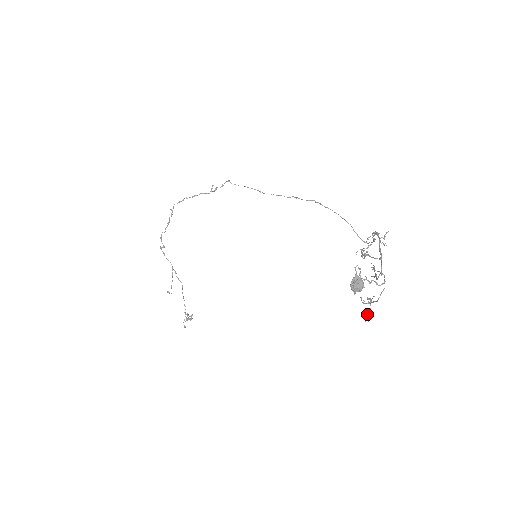
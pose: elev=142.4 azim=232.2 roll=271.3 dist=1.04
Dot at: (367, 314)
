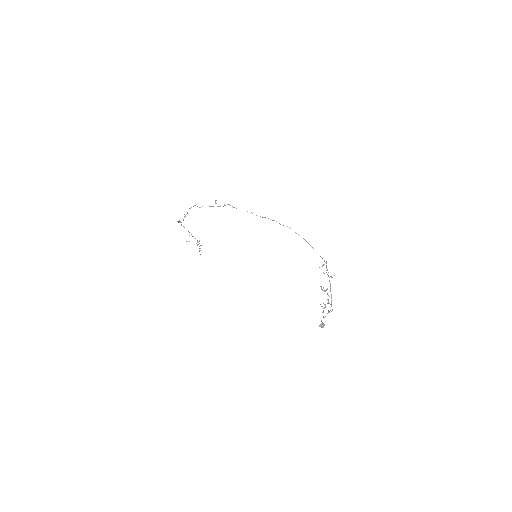
Dot at: (323, 311)
